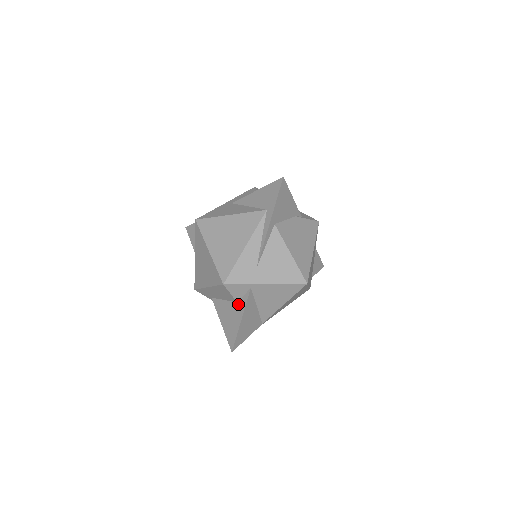
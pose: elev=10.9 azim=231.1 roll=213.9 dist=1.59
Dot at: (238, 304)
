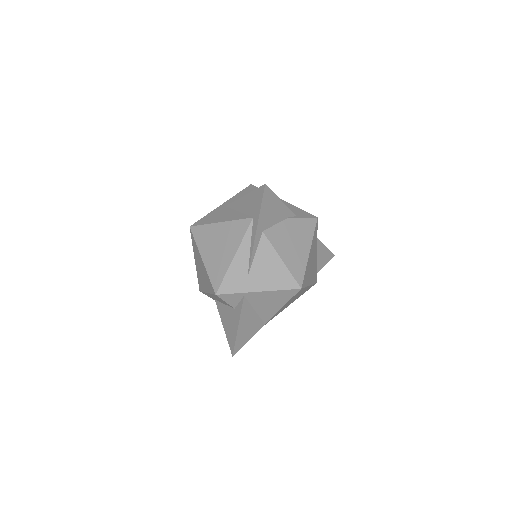
Dot at: (235, 310)
